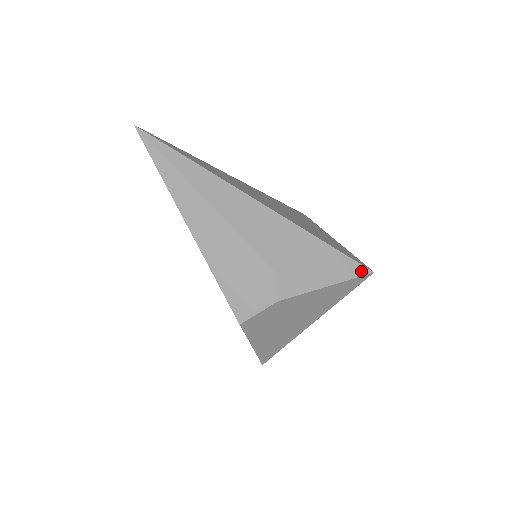
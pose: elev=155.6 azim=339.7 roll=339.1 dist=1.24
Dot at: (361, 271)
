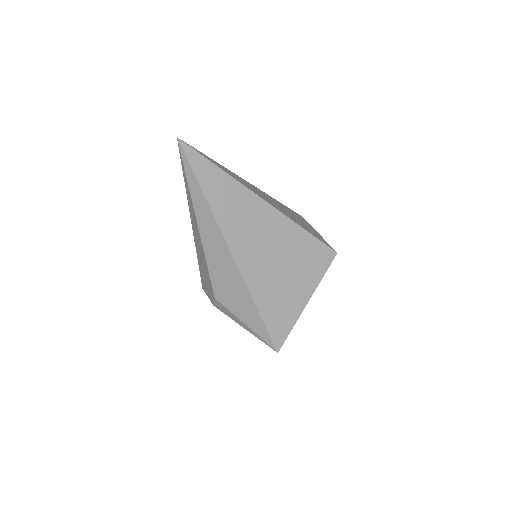
Dot at: (269, 344)
